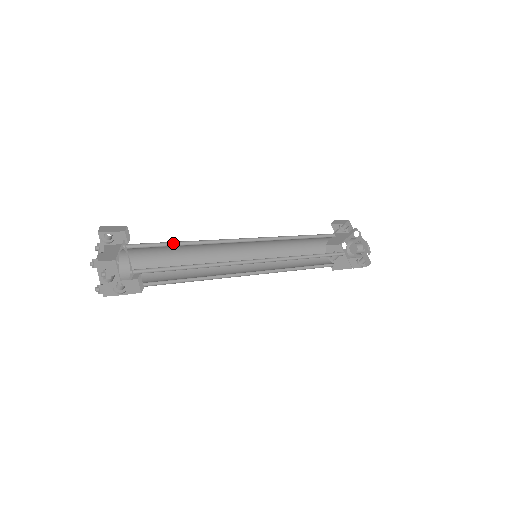
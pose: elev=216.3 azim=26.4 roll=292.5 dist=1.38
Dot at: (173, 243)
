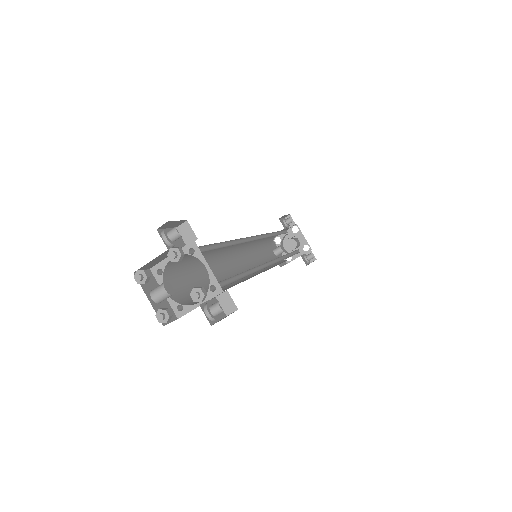
Dot at: (218, 244)
